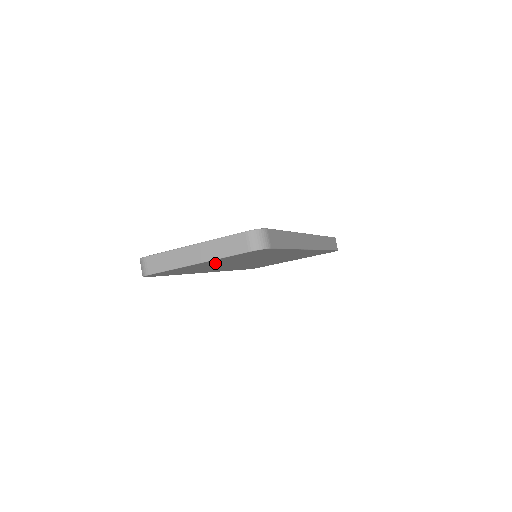
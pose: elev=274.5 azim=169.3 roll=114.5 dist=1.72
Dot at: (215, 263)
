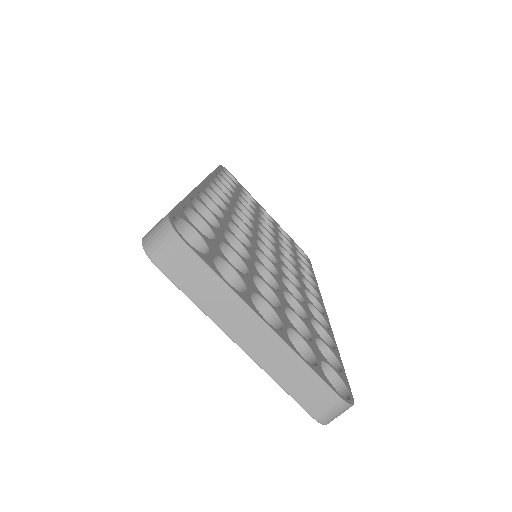
Dot at: occluded
